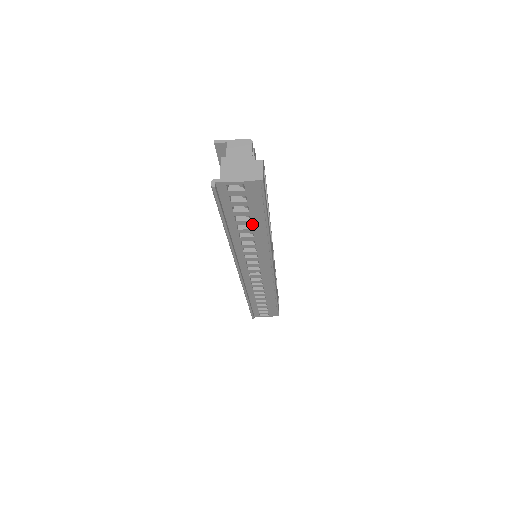
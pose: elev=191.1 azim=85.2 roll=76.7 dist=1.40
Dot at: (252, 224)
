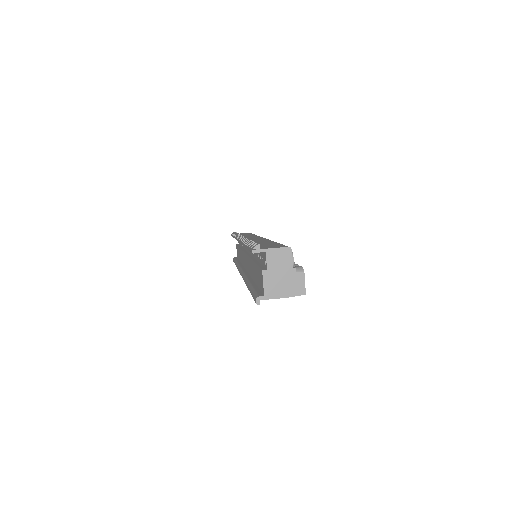
Dot at: occluded
